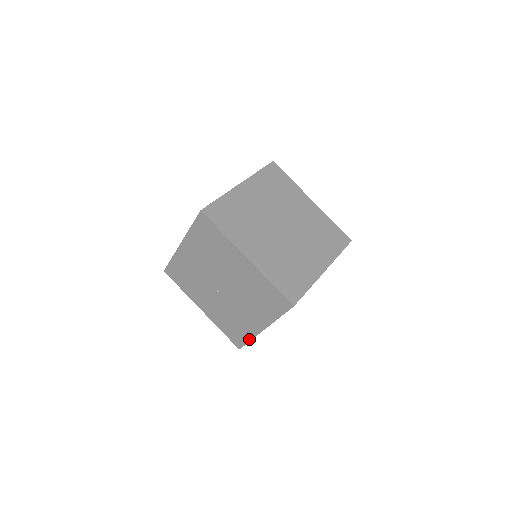
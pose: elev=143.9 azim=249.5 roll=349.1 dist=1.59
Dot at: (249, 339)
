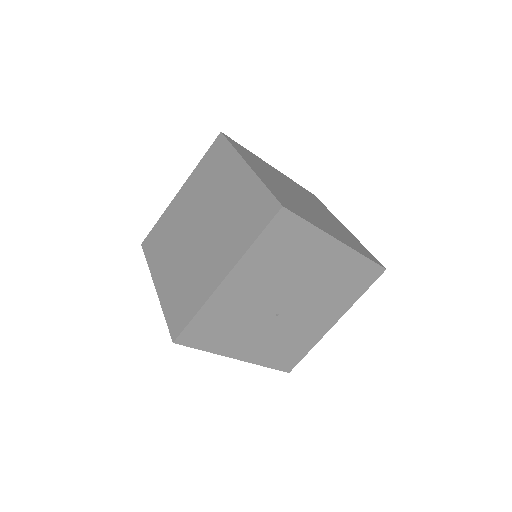
Dot at: (309, 349)
